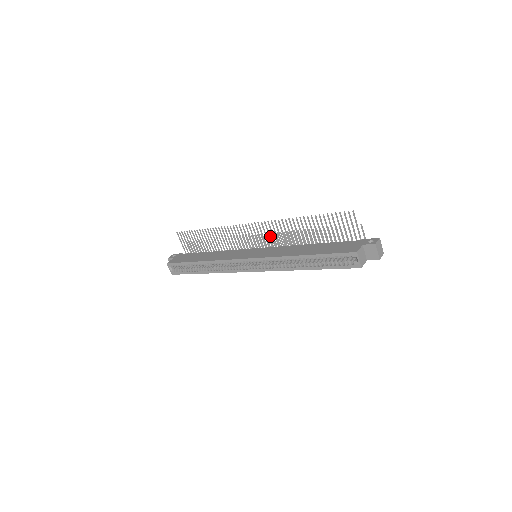
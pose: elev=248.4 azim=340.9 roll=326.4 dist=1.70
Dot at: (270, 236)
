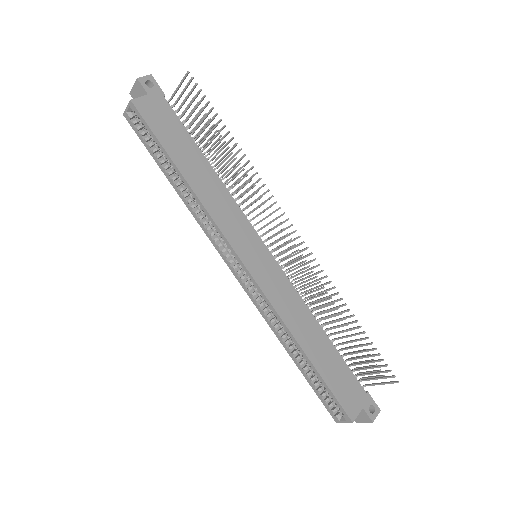
Dot at: (296, 261)
